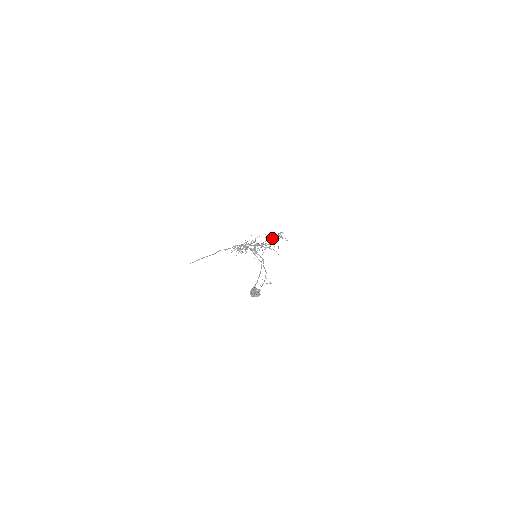
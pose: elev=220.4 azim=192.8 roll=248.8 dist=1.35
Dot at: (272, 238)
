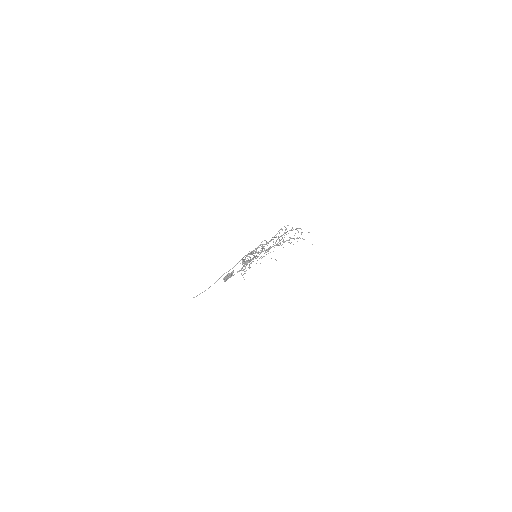
Dot at: (281, 236)
